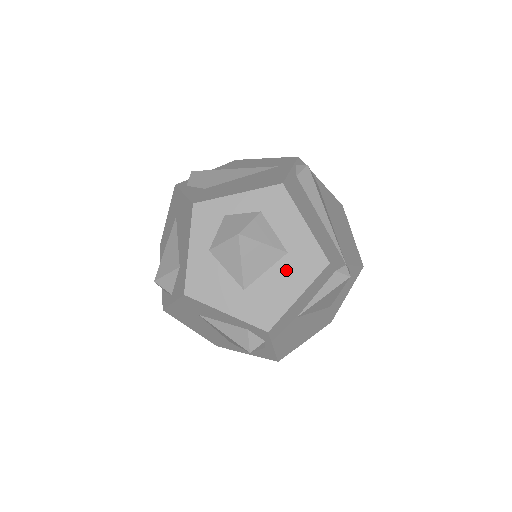
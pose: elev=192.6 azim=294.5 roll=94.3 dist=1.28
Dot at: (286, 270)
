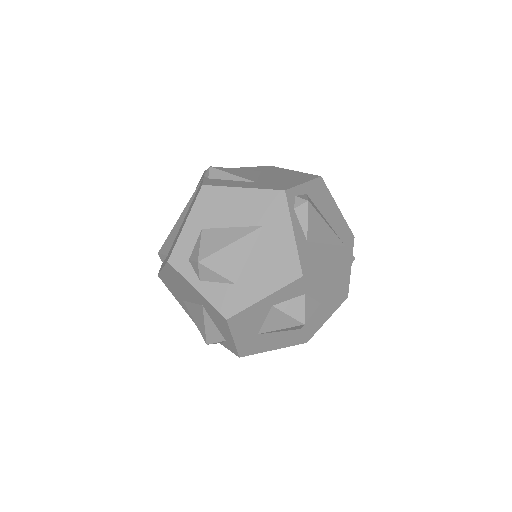
Dot at: (288, 336)
